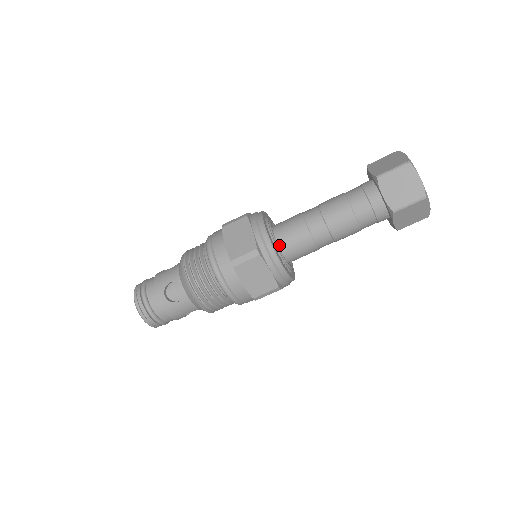
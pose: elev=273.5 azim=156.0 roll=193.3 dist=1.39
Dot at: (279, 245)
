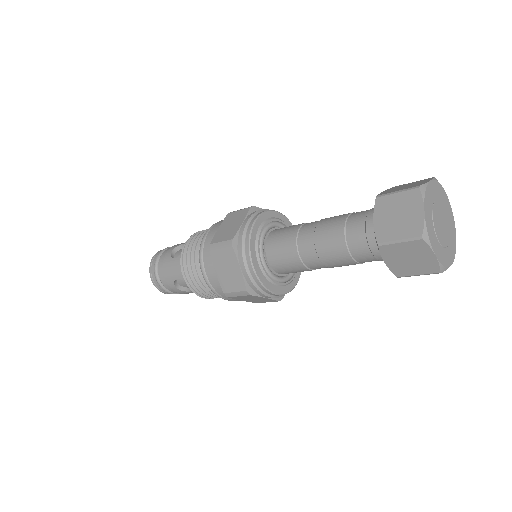
Dot at: (274, 269)
